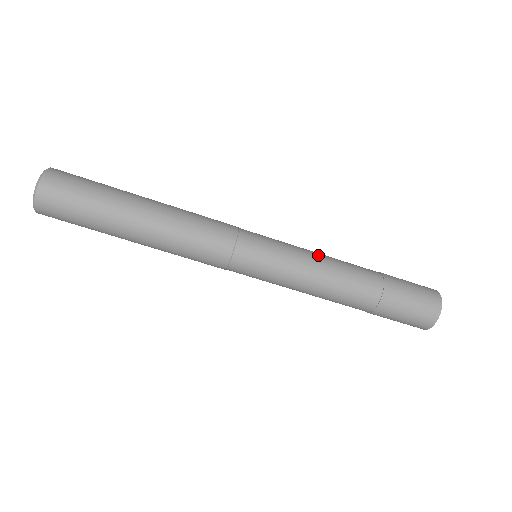
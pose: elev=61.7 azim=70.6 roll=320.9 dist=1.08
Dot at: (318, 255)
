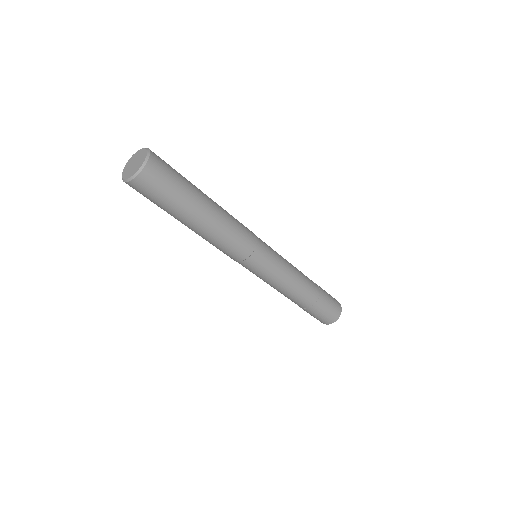
Dot at: occluded
